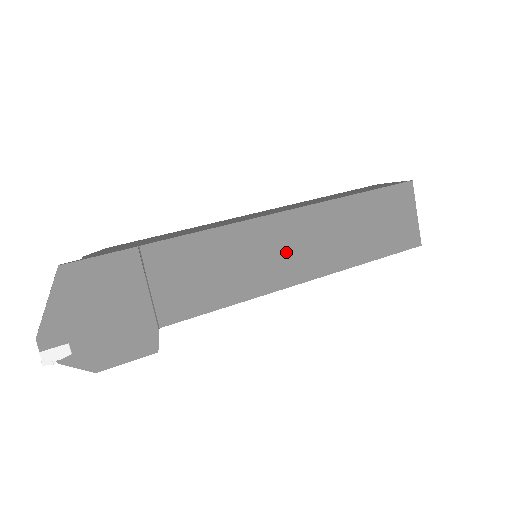
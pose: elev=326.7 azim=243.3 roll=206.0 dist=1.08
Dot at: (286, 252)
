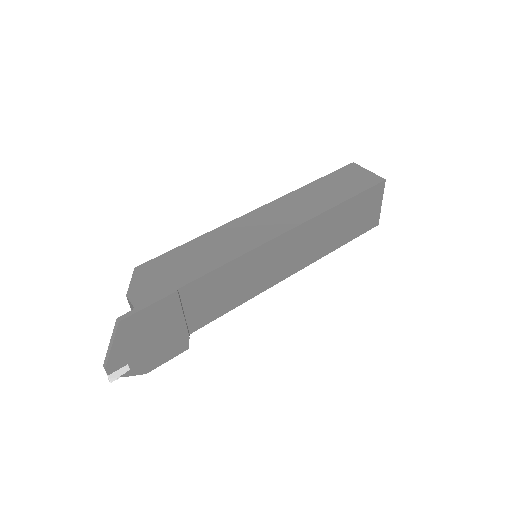
Dot at: (283, 259)
